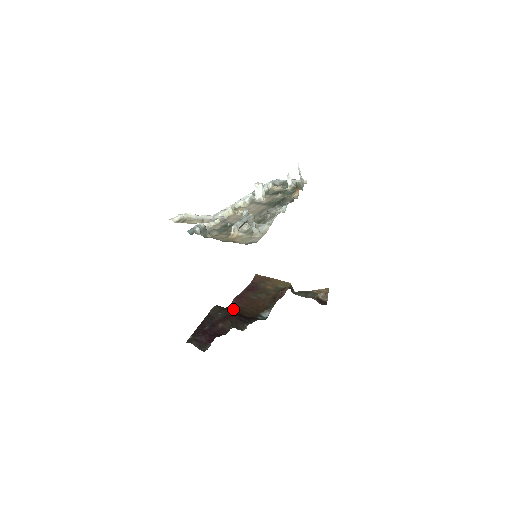
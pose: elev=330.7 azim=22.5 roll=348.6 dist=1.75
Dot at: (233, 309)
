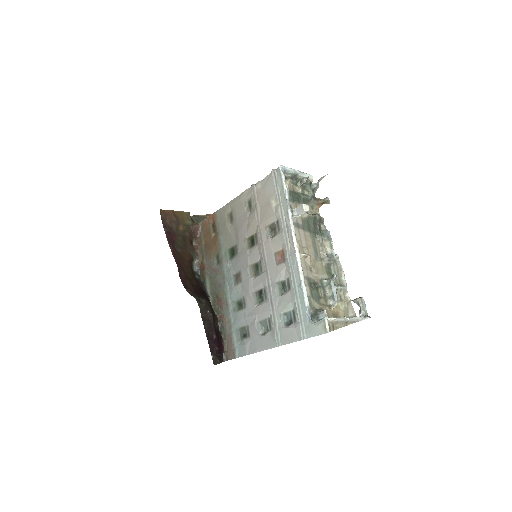
Dot at: (186, 284)
